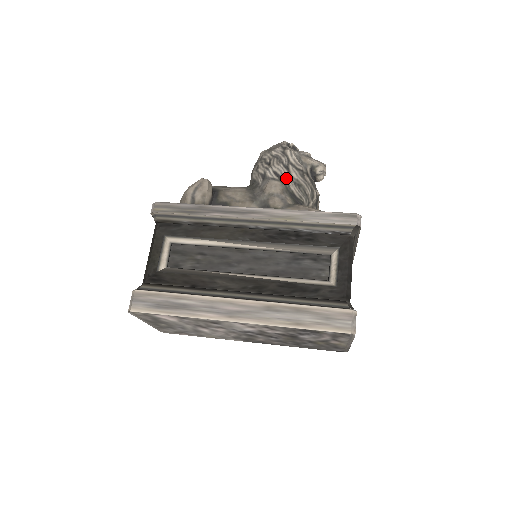
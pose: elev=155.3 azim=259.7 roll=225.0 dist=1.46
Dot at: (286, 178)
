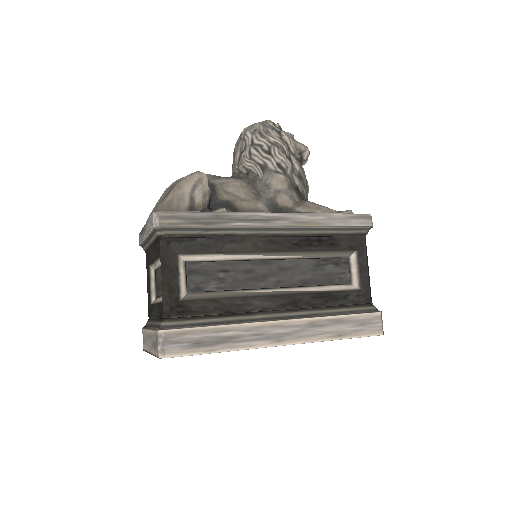
Dot at: (291, 171)
